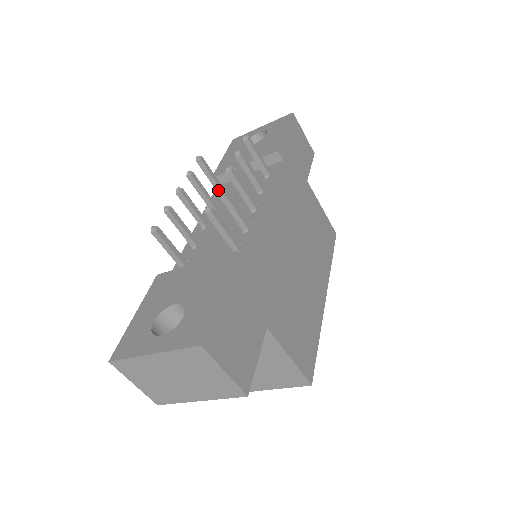
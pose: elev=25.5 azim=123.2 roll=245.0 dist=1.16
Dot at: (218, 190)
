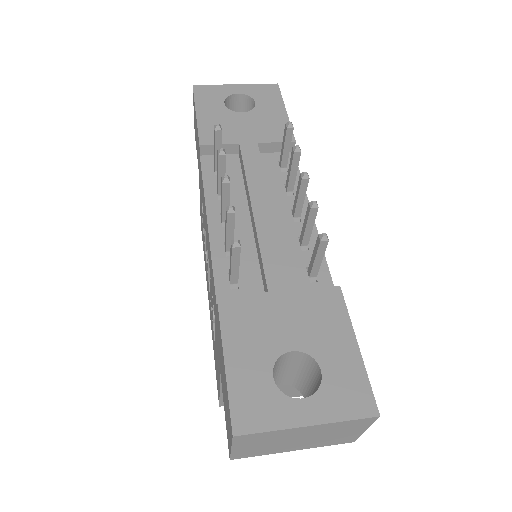
Dot at: (314, 207)
